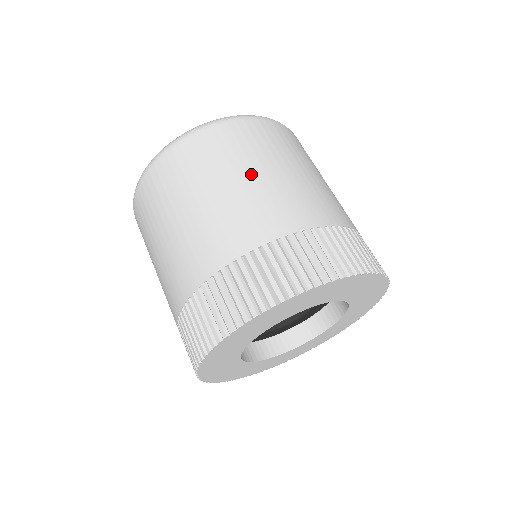
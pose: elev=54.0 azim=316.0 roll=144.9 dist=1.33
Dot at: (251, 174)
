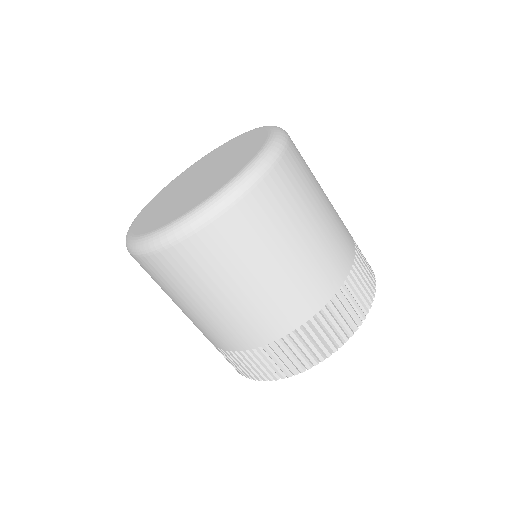
Dot at: (299, 241)
